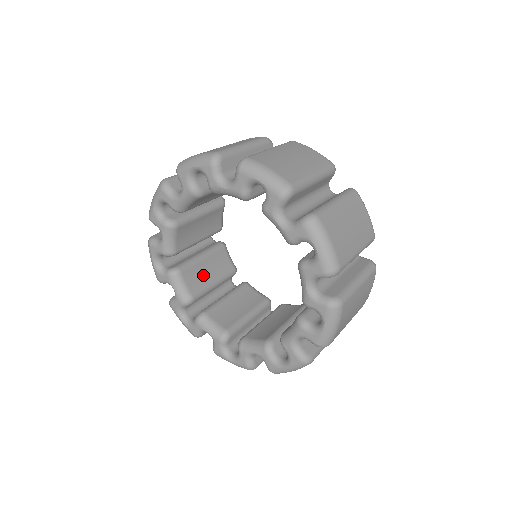
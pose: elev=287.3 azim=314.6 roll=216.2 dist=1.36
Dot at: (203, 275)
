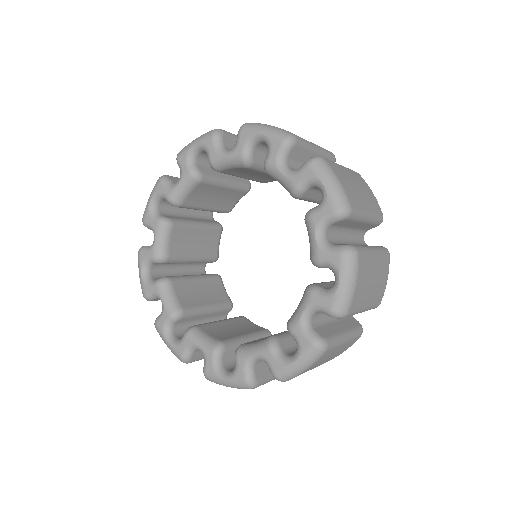
Dot at: (196, 294)
